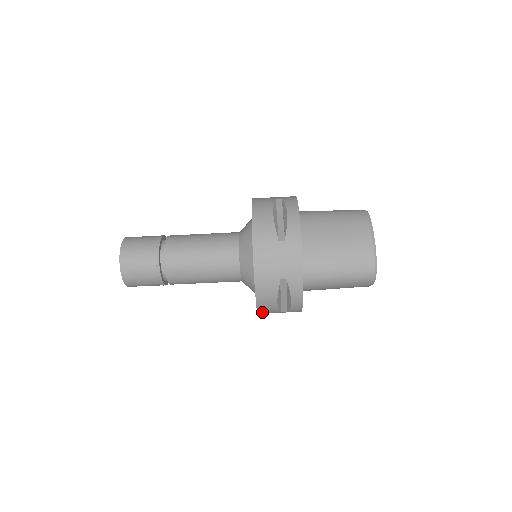
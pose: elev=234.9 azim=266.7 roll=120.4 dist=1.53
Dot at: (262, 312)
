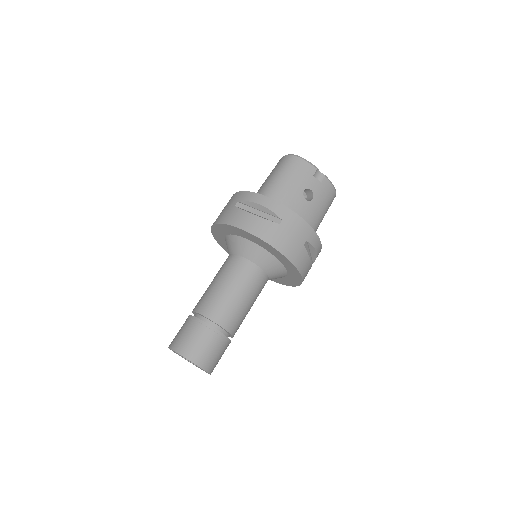
Dot at: (265, 237)
